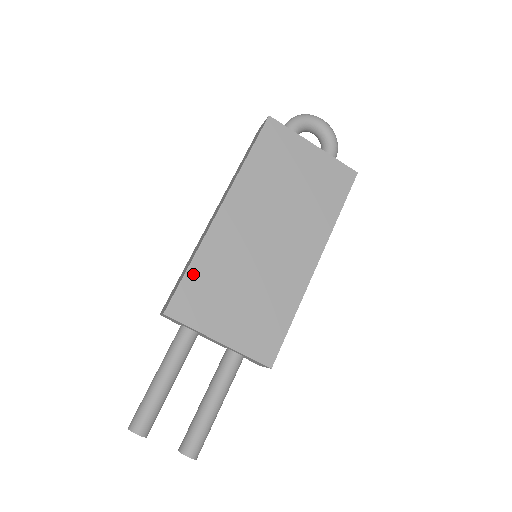
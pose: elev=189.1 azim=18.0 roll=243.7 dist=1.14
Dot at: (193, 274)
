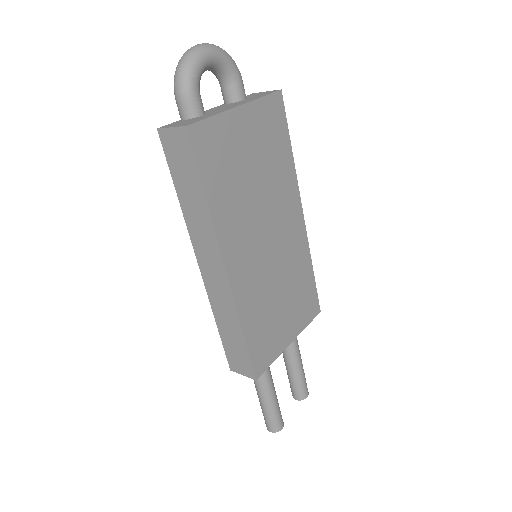
Dot at: (250, 337)
